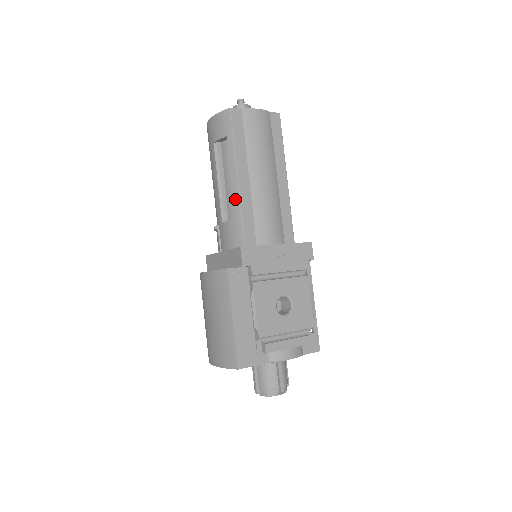
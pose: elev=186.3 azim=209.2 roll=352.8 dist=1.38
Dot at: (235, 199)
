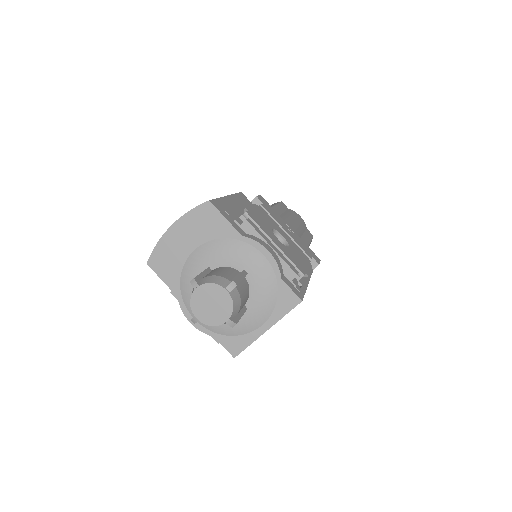
Dot at: occluded
